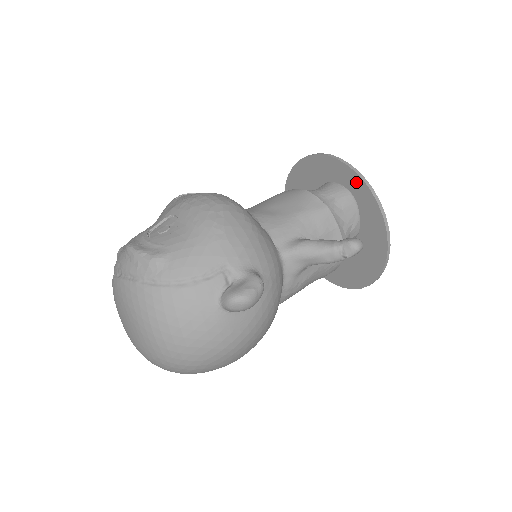
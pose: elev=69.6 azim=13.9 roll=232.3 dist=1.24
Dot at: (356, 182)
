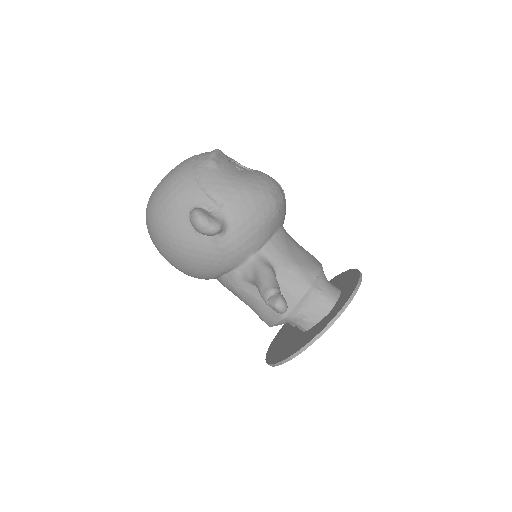
Dot at: (343, 302)
